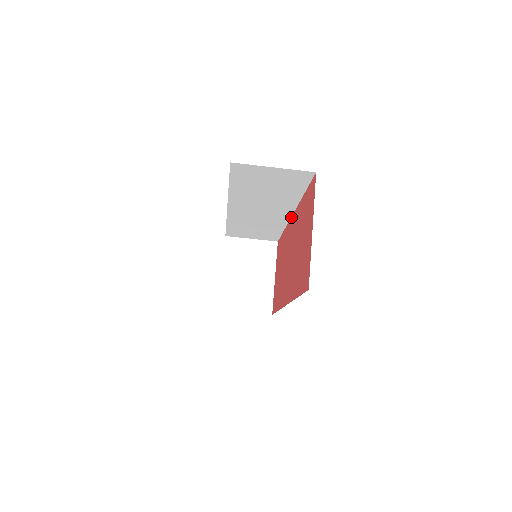
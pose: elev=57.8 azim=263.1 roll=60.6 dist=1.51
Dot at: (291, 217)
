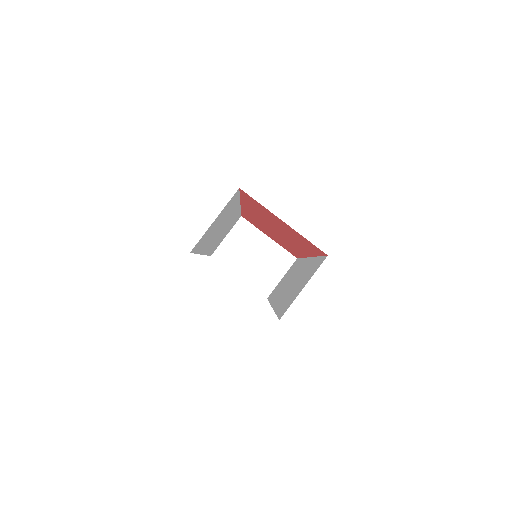
Dot at: (241, 206)
